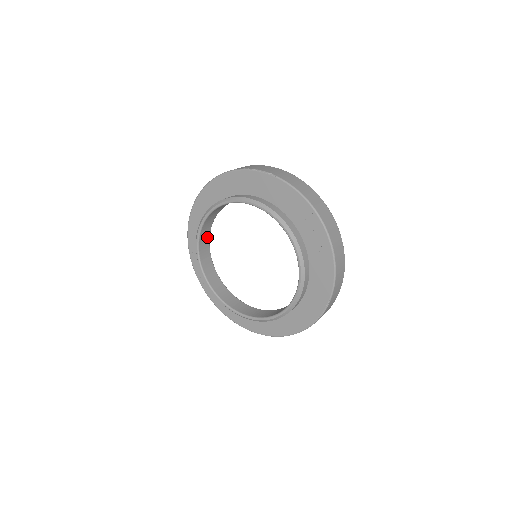
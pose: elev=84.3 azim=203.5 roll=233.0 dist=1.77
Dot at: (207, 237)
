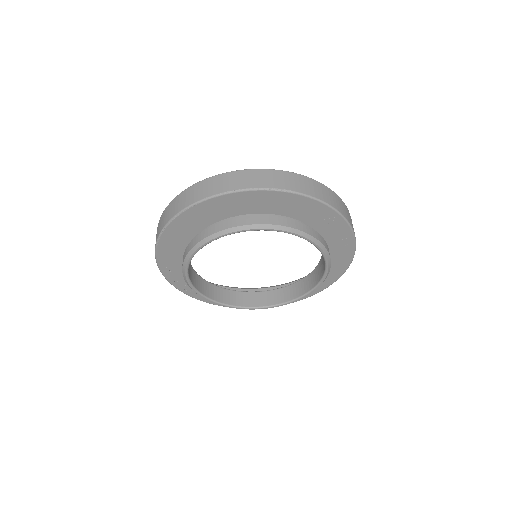
Dot at: occluded
